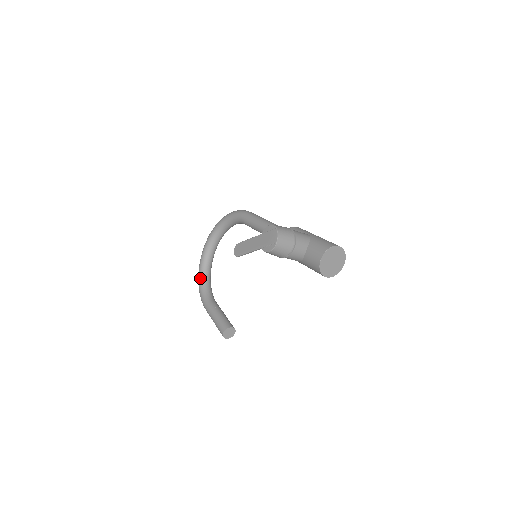
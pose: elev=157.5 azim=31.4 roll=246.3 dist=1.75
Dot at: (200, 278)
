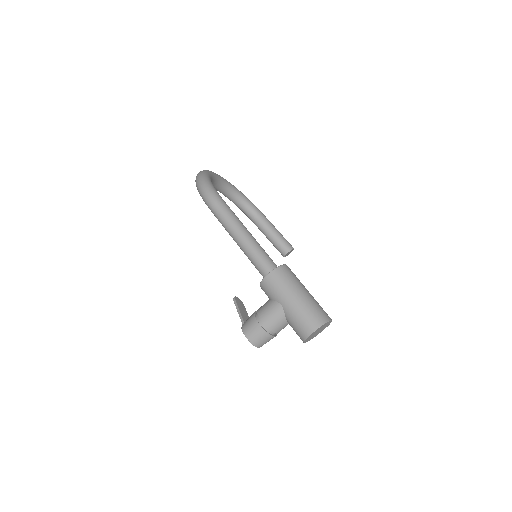
Dot at: occluded
